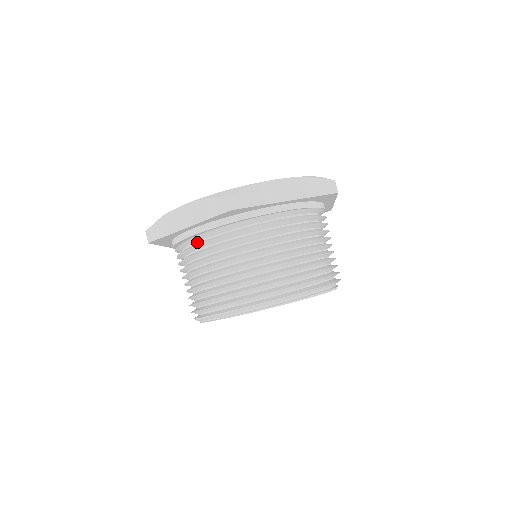
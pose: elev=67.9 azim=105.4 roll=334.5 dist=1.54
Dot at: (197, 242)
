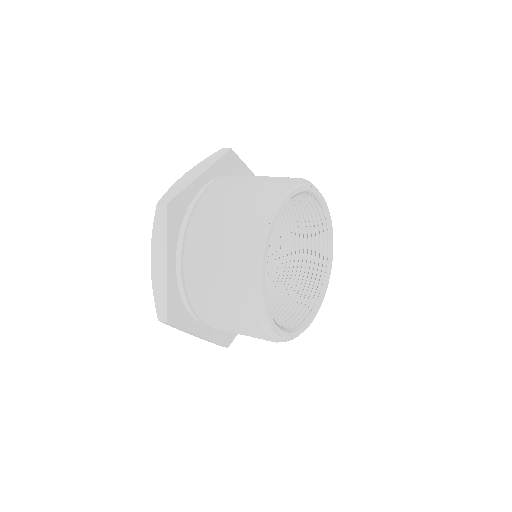
Dot at: occluded
